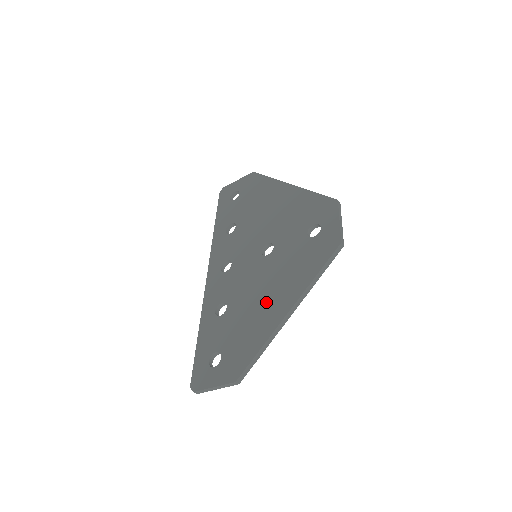
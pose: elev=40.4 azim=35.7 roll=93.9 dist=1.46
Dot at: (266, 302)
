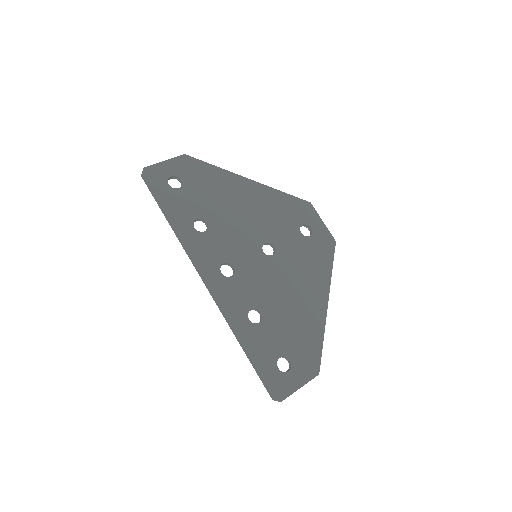
Dot at: (302, 299)
